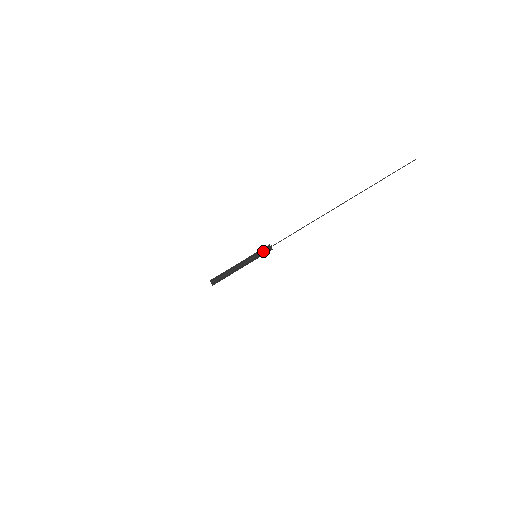
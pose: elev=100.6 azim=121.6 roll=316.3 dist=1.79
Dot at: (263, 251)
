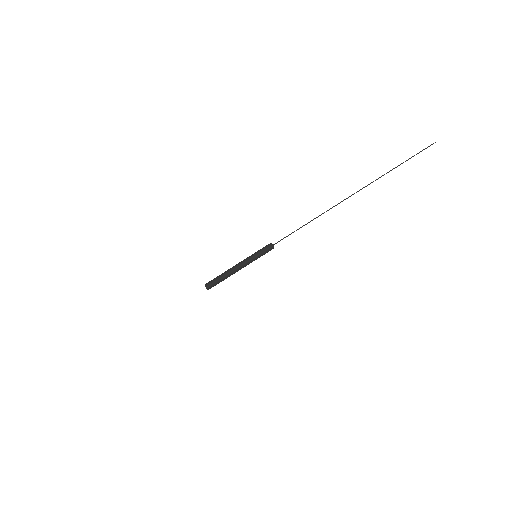
Dot at: (265, 252)
